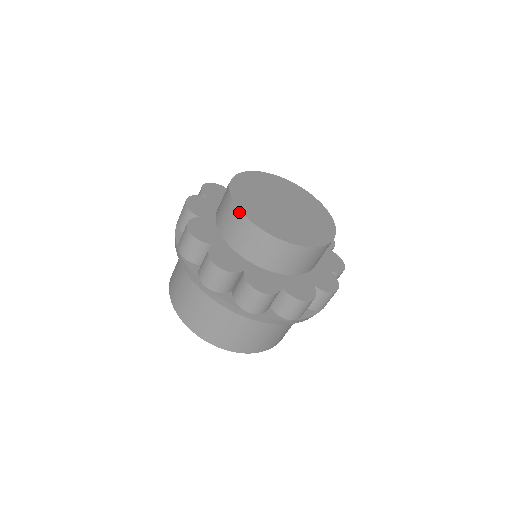
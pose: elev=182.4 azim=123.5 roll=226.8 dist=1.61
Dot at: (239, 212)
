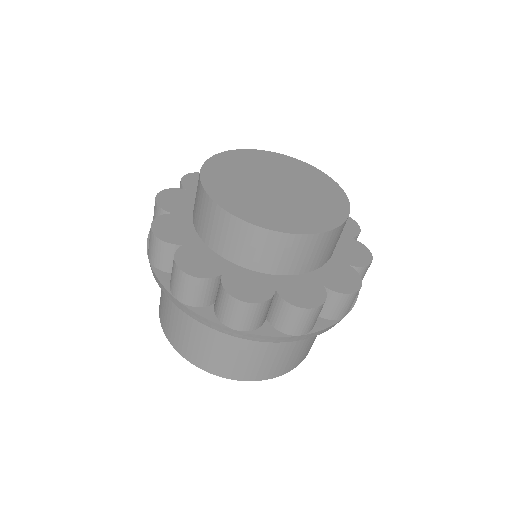
Dot at: (209, 199)
